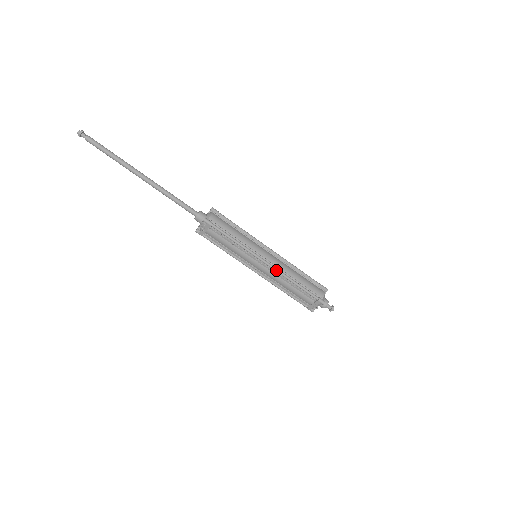
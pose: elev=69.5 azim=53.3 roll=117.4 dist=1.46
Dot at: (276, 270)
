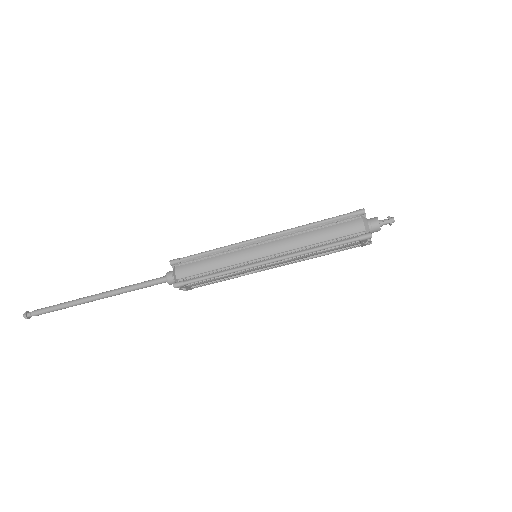
Dot at: (285, 259)
